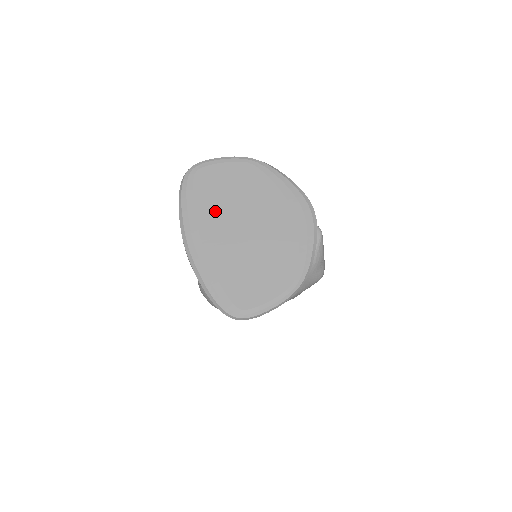
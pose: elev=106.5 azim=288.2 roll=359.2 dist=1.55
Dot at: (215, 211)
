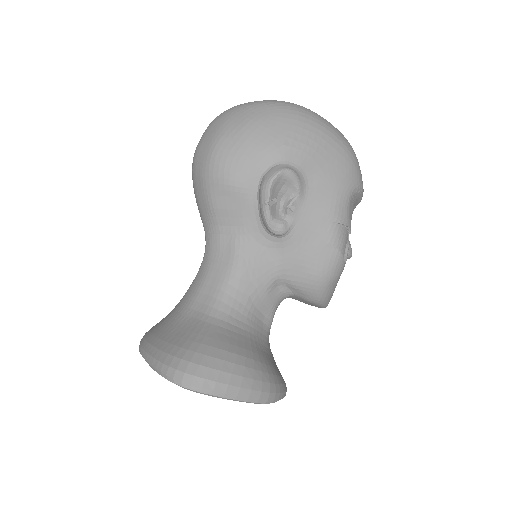
Dot at: occluded
